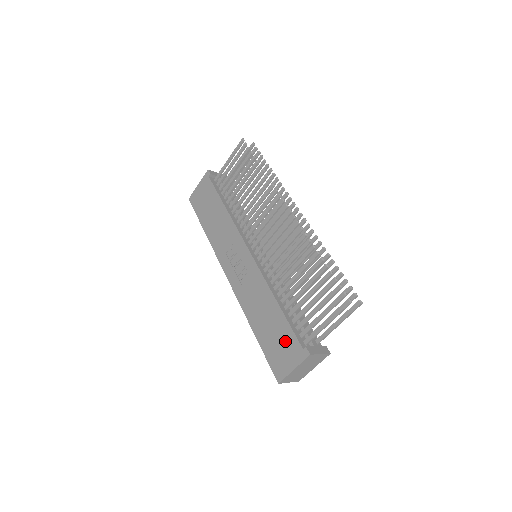
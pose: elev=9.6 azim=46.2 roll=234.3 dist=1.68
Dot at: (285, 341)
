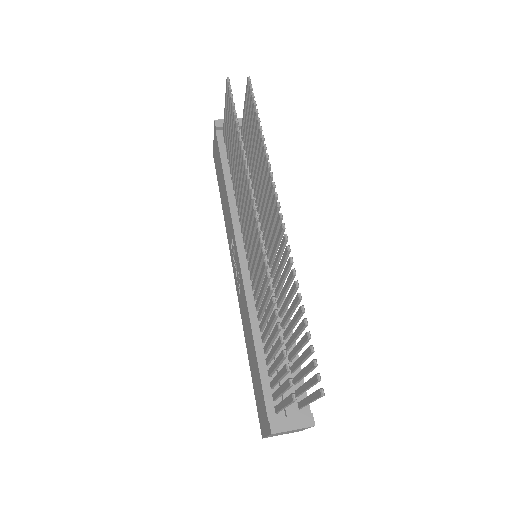
Dot at: (260, 396)
